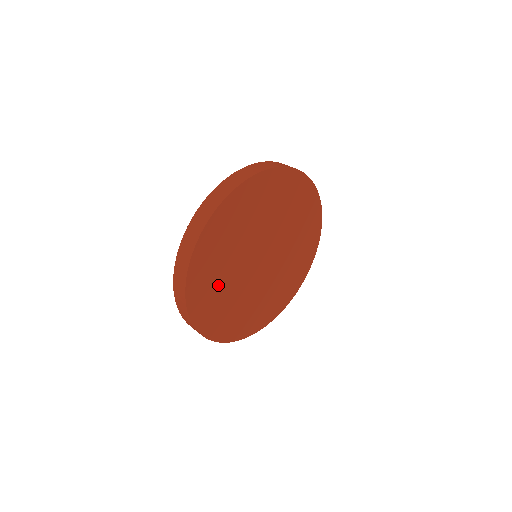
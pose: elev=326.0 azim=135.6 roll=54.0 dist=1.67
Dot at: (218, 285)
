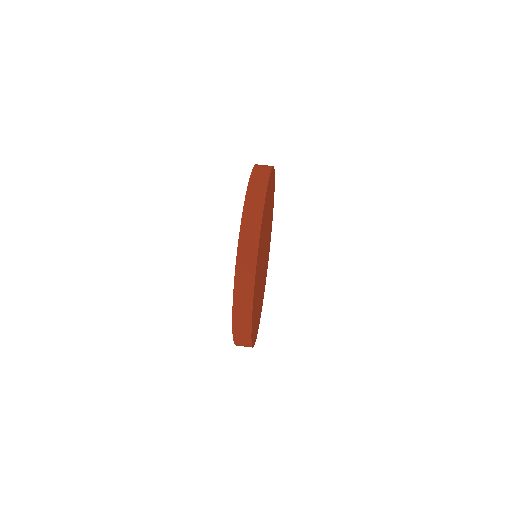
Dot at: (258, 311)
